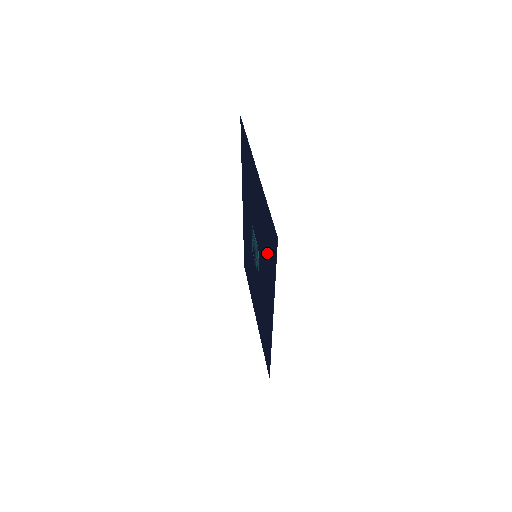
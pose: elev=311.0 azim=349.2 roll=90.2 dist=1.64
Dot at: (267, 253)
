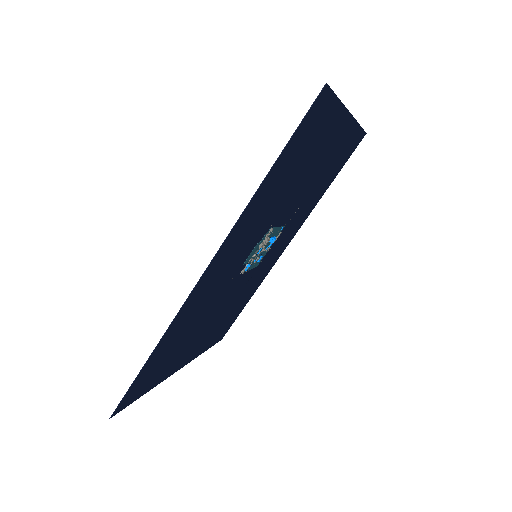
Dot at: (284, 178)
